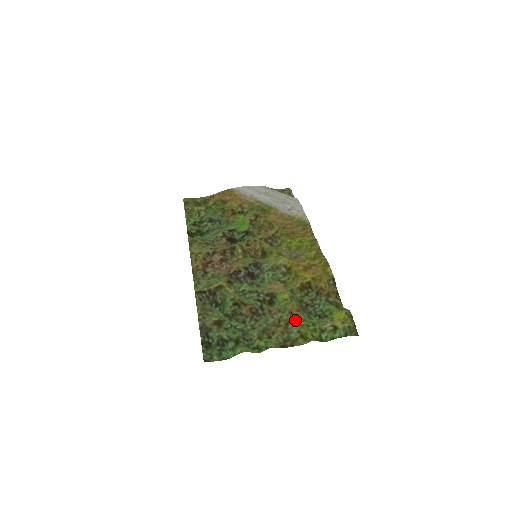
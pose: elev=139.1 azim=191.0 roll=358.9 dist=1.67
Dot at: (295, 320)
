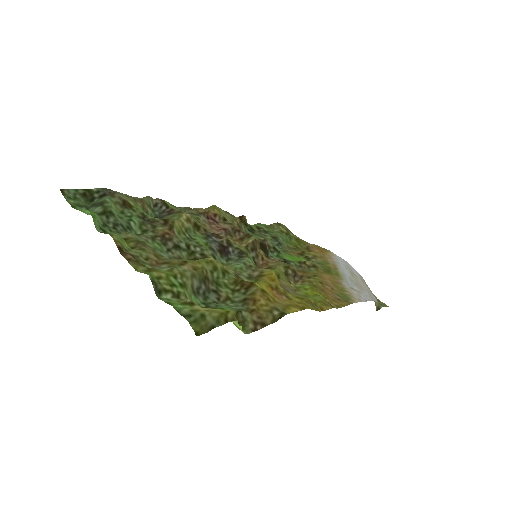
Dot at: (176, 265)
